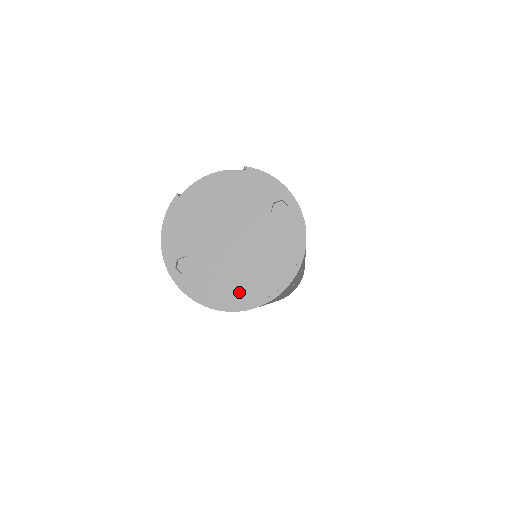
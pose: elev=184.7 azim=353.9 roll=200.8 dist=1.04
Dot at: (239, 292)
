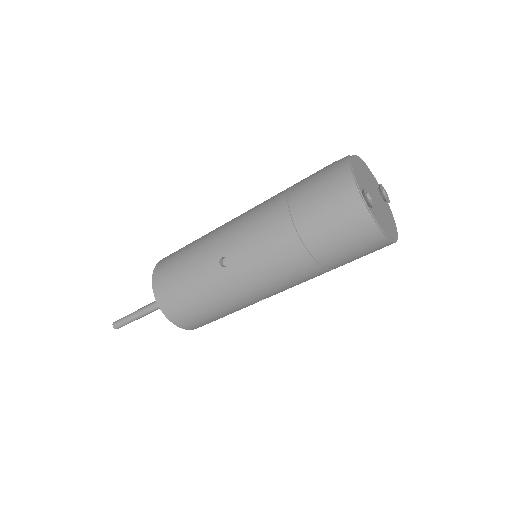
Dot at: (388, 229)
